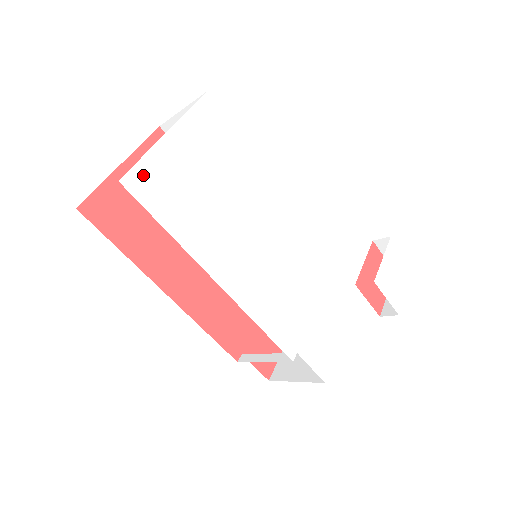
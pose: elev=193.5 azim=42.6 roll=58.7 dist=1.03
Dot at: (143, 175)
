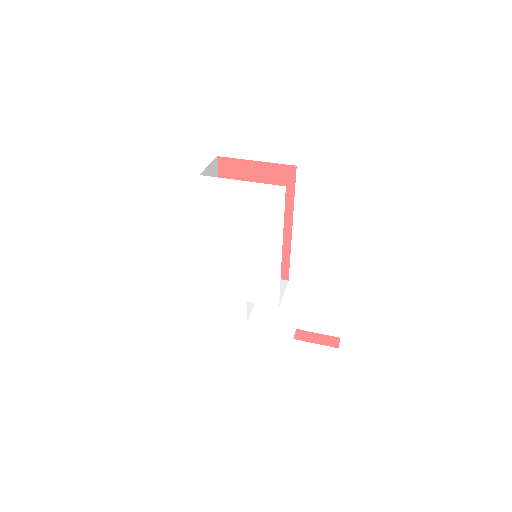
Dot at: (212, 183)
